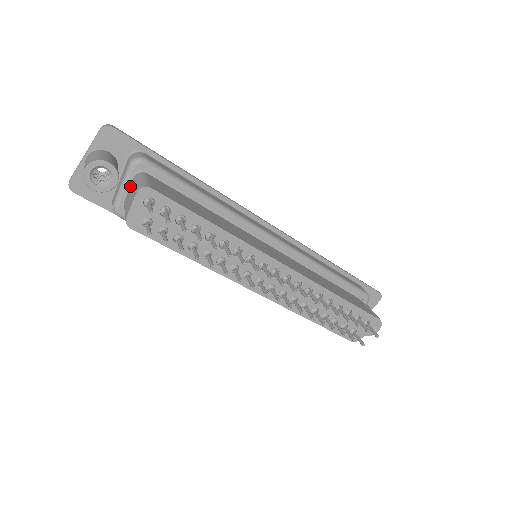
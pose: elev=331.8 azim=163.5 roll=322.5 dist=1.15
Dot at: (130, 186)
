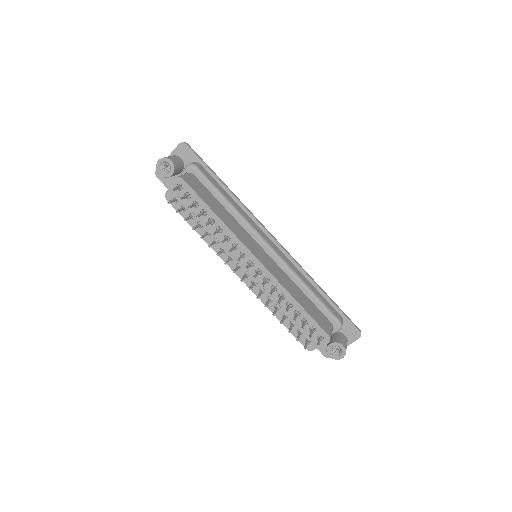
Dot at: occluded
